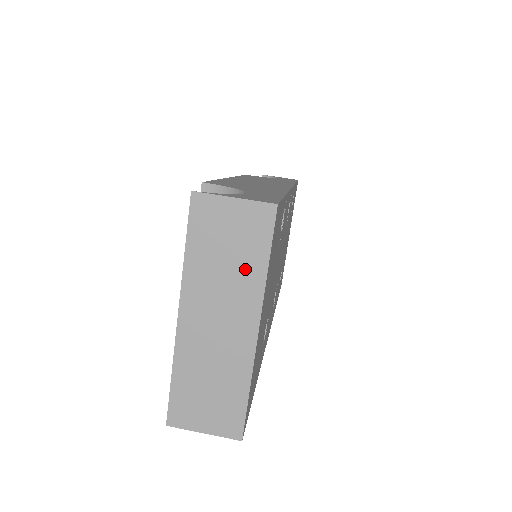
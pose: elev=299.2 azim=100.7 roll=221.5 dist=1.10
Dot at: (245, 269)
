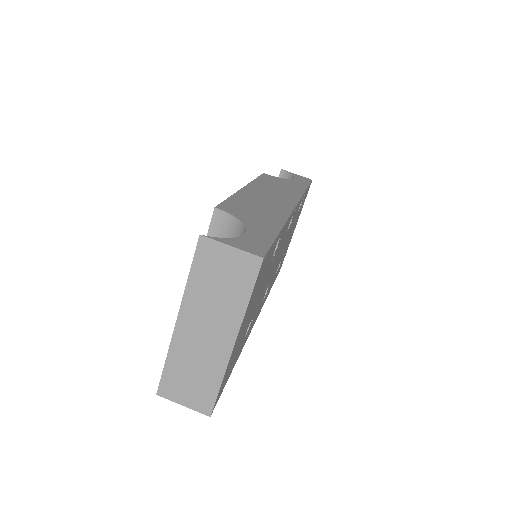
Dot at: (231, 299)
